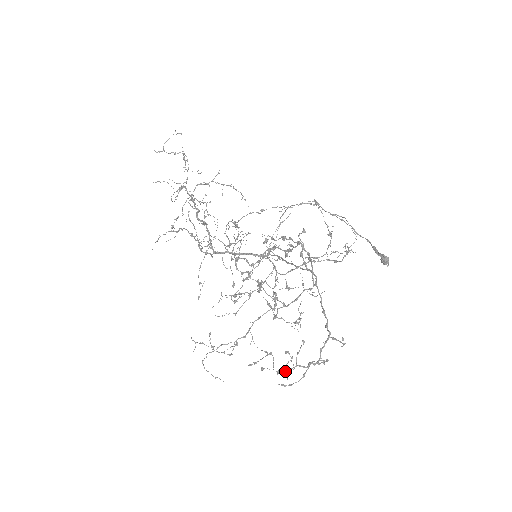
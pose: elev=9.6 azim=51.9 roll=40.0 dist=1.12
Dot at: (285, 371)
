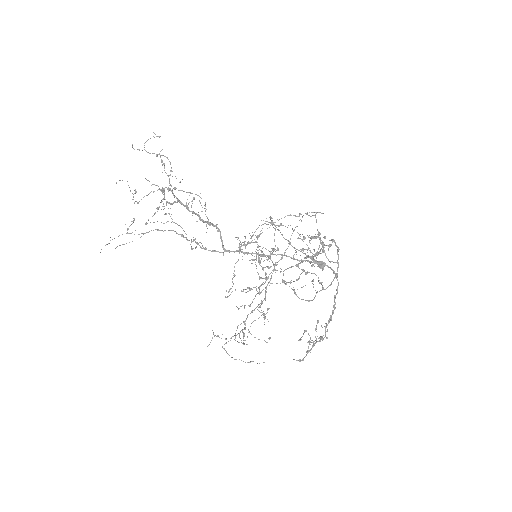
Dot at: occluded
